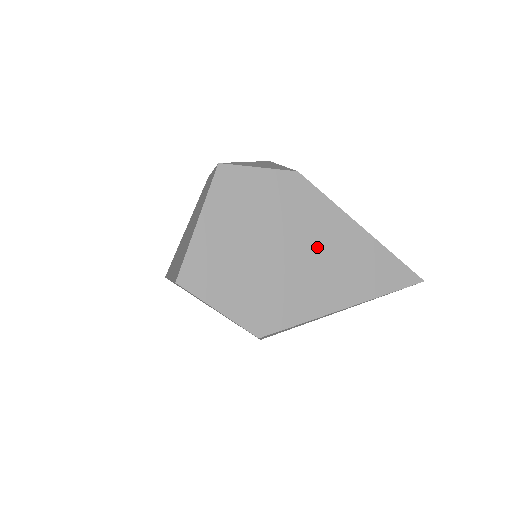
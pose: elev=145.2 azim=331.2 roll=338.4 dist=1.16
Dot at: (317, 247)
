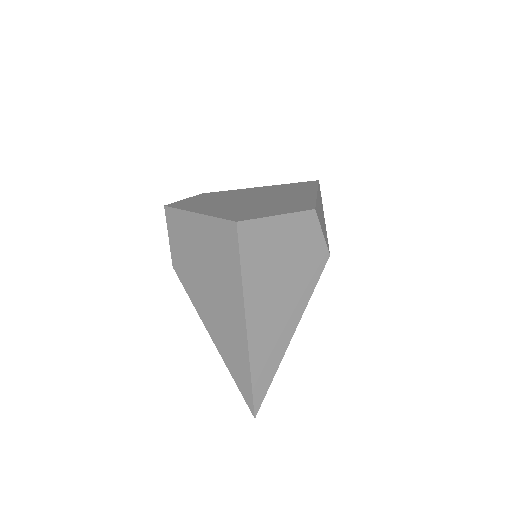
Dot at: (262, 194)
